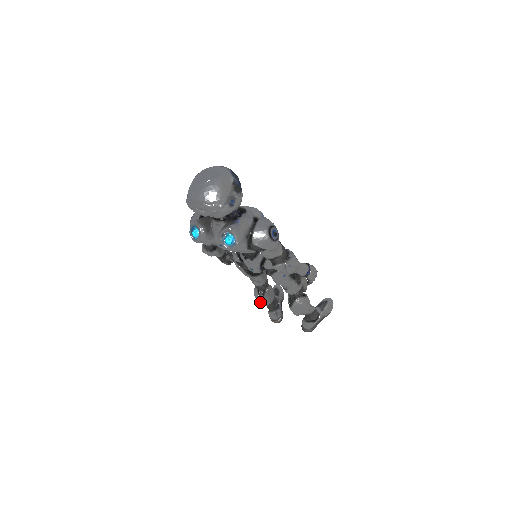
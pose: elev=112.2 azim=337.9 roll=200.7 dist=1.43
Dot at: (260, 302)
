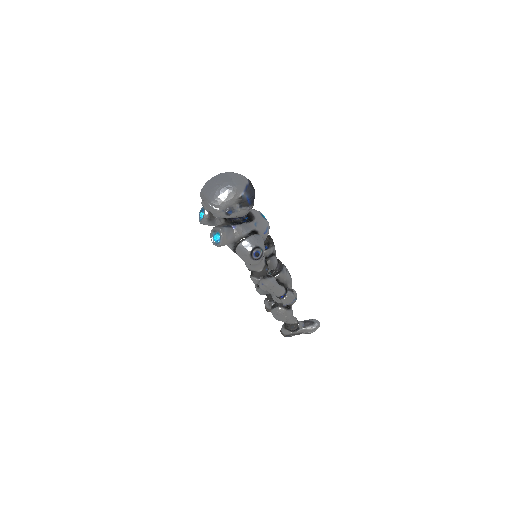
Dot at: (256, 289)
